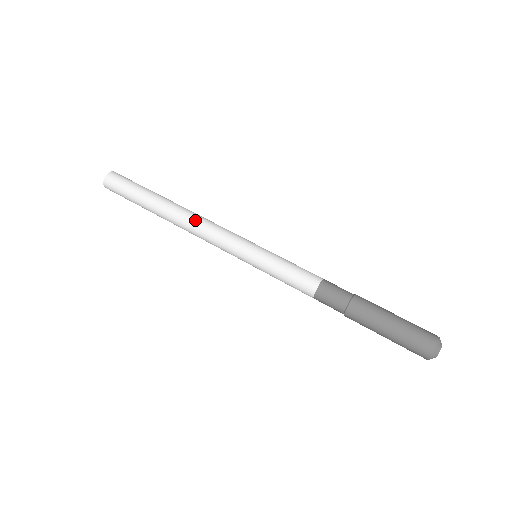
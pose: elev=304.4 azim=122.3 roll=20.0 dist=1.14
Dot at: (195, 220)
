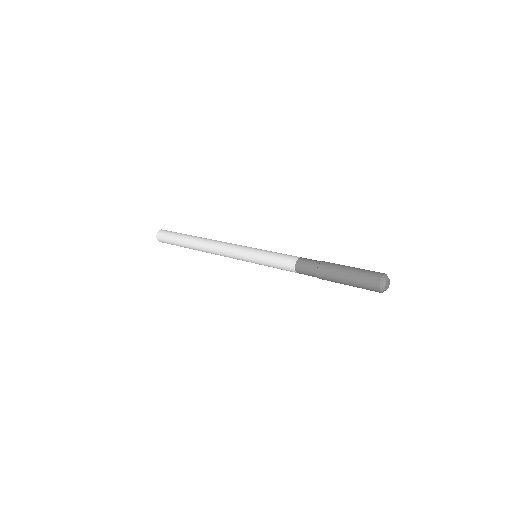
Dot at: occluded
